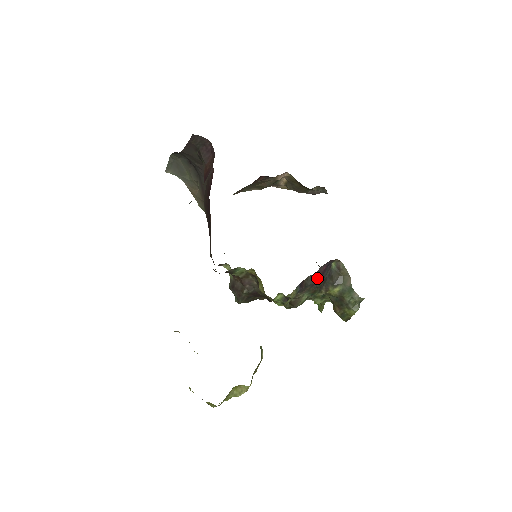
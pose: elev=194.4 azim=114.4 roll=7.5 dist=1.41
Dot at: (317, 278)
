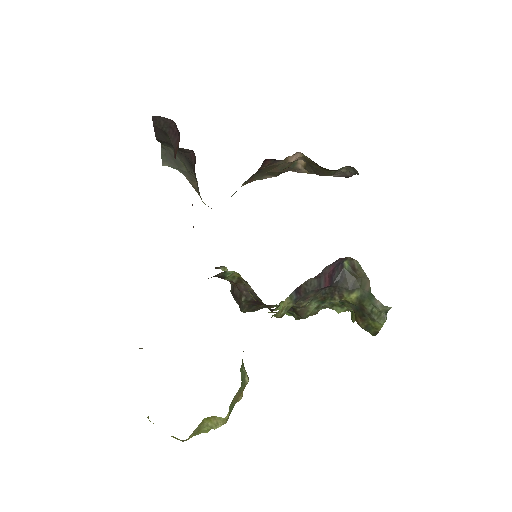
Dot at: (322, 282)
